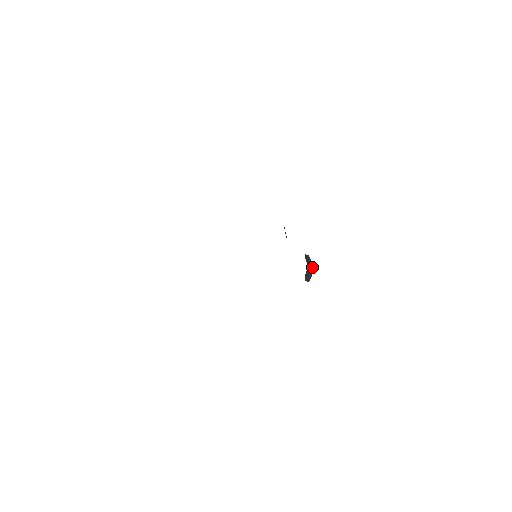
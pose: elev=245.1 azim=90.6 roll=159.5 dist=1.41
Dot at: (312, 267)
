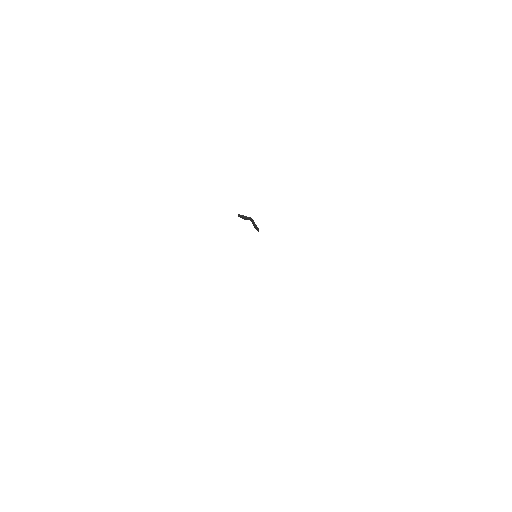
Dot at: (250, 219)
